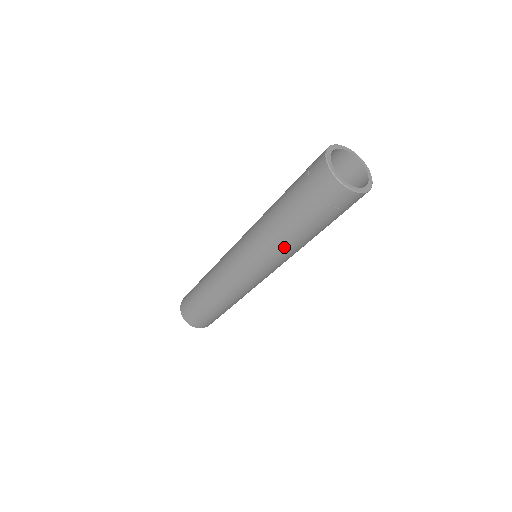
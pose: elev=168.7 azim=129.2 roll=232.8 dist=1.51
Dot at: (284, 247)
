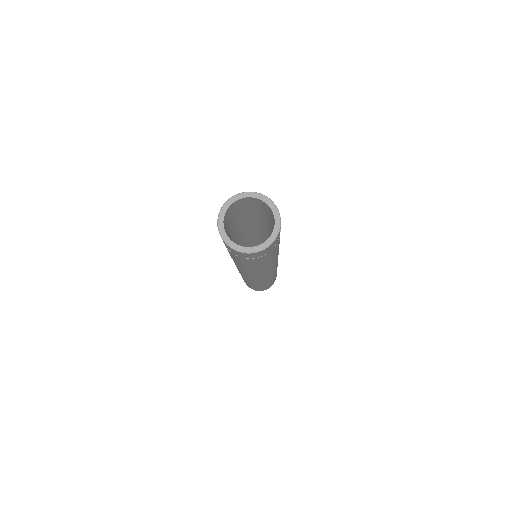
Dot at: (238, 265)
